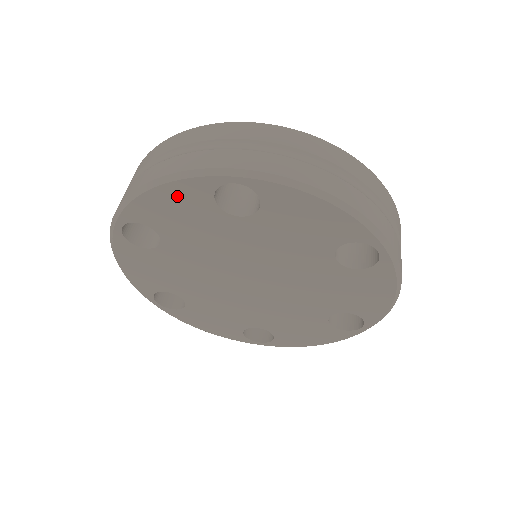
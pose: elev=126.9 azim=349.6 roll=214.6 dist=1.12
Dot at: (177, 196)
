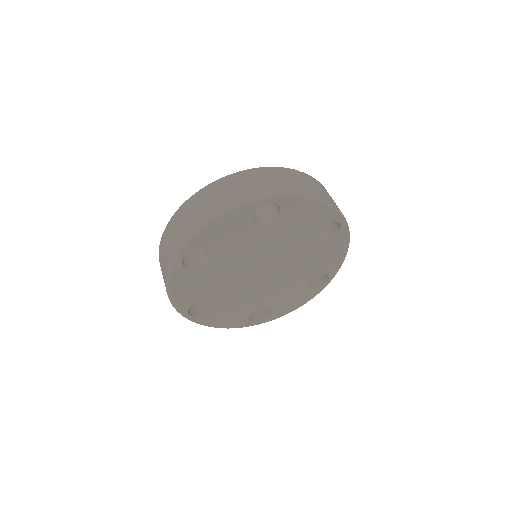
Dot at: (180, 284)
